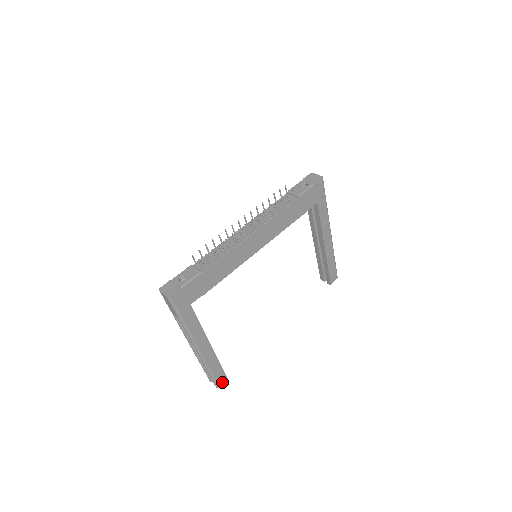
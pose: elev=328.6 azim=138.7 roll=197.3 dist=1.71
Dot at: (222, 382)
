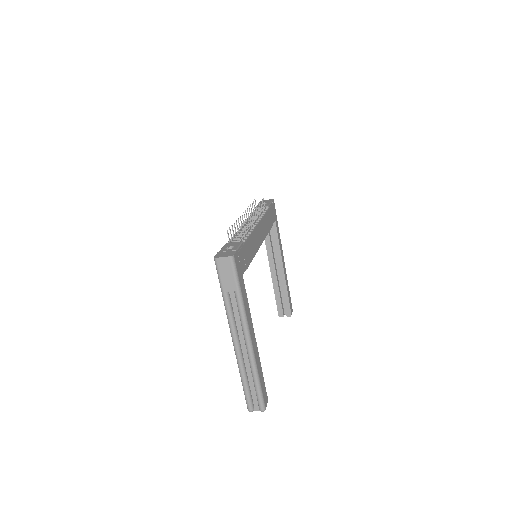
Dot at: (266, 402)
